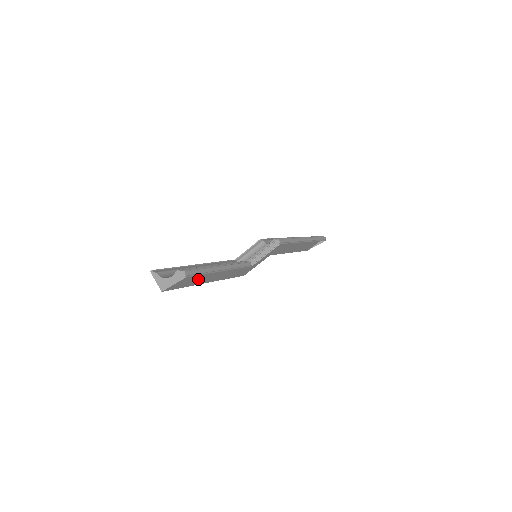
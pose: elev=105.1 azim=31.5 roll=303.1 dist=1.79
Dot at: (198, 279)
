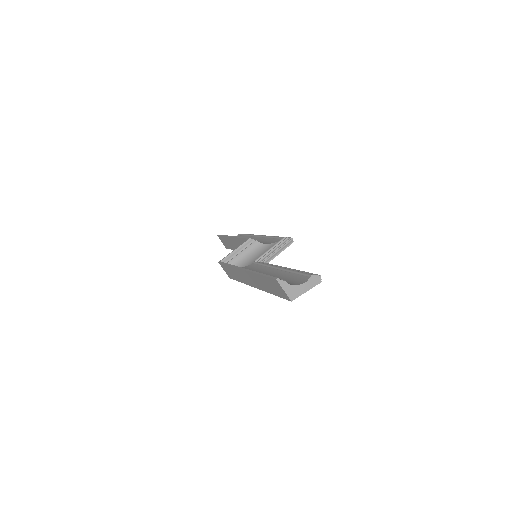
Dot at: occluded
